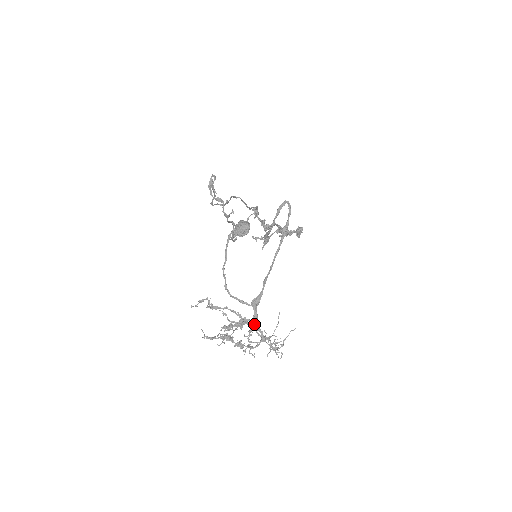
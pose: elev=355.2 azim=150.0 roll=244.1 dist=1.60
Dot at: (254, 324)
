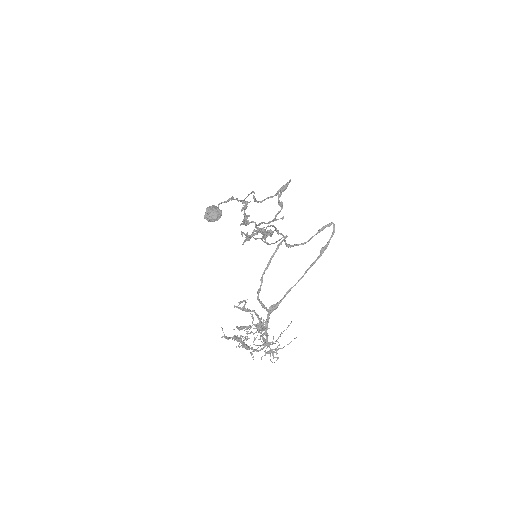
Dot at: (266, 329)
